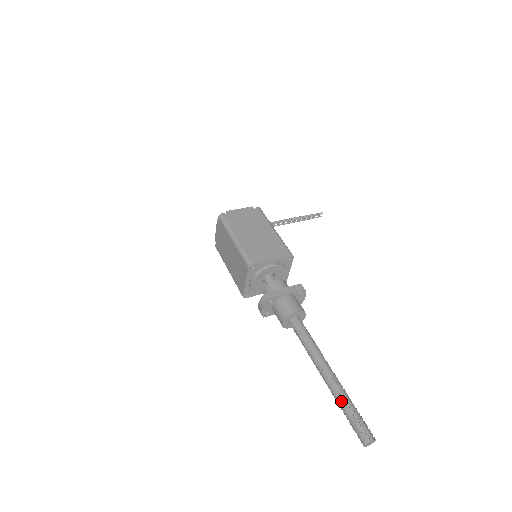
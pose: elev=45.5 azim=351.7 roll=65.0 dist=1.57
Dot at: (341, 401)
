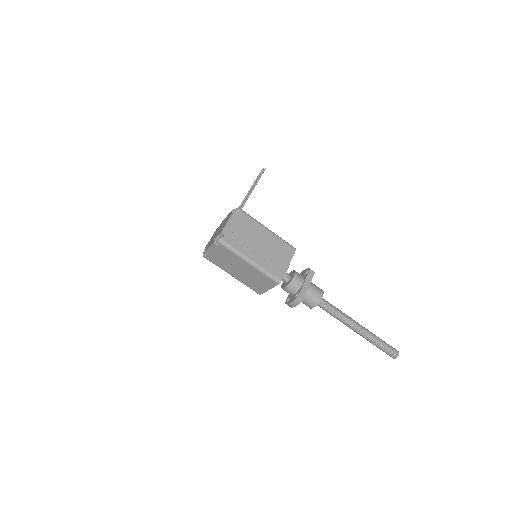
Dot at: (374, 342)
